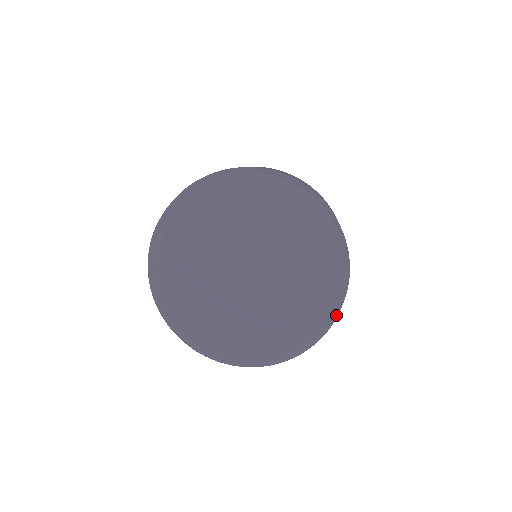
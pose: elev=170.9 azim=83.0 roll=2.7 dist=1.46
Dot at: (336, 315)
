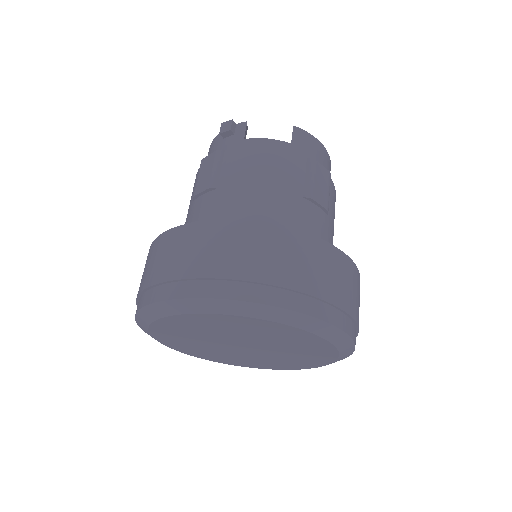
Dot at: occluded
